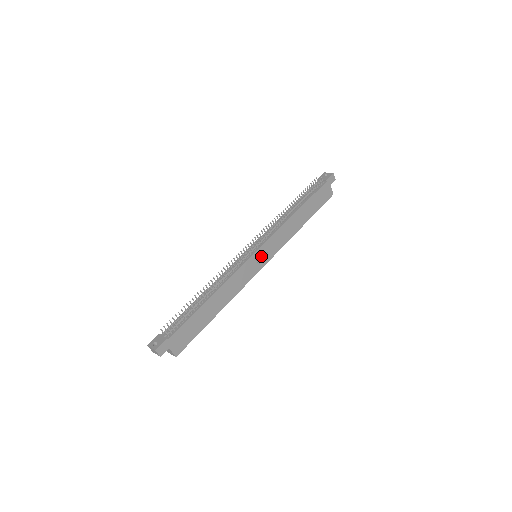
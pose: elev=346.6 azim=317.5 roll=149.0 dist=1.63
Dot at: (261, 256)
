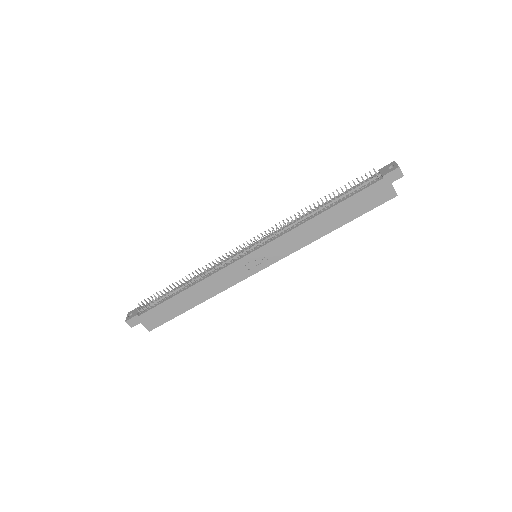
Dot at: (258, 259)
